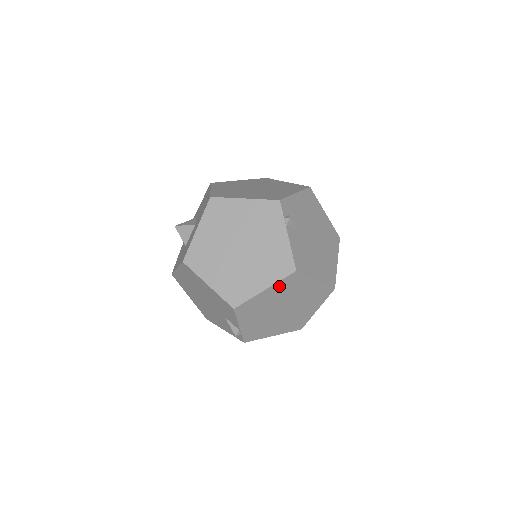
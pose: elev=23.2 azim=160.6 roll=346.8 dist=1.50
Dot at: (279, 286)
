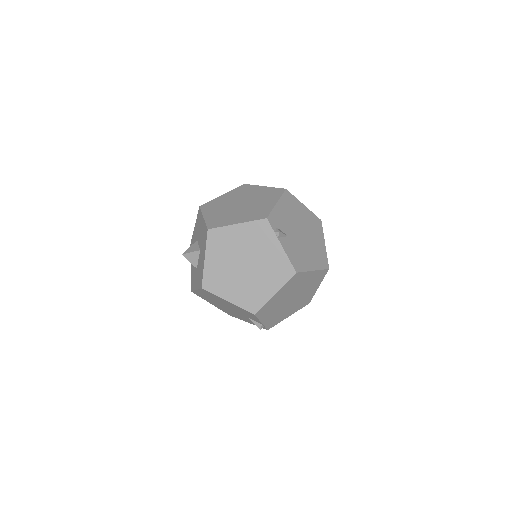
Dot at: (286, 287)
